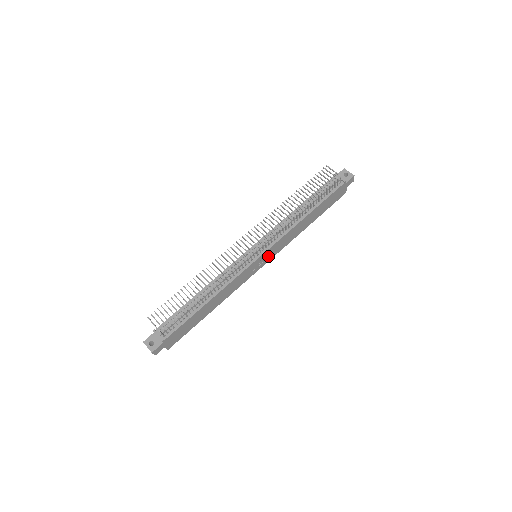
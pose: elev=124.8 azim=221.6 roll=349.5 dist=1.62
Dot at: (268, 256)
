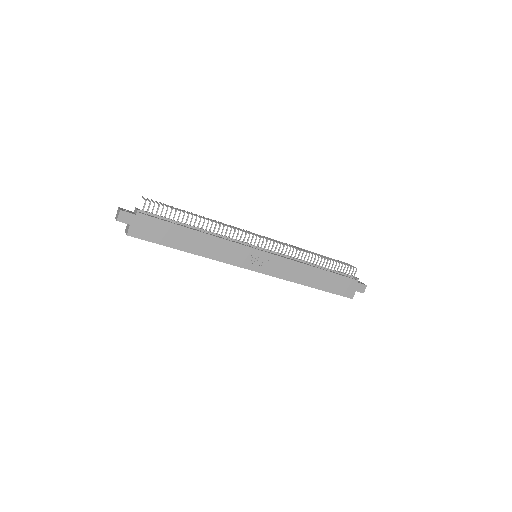
Dot at: (265, 265)
